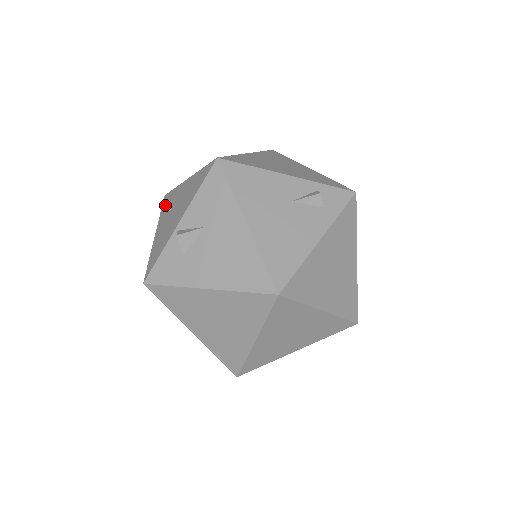
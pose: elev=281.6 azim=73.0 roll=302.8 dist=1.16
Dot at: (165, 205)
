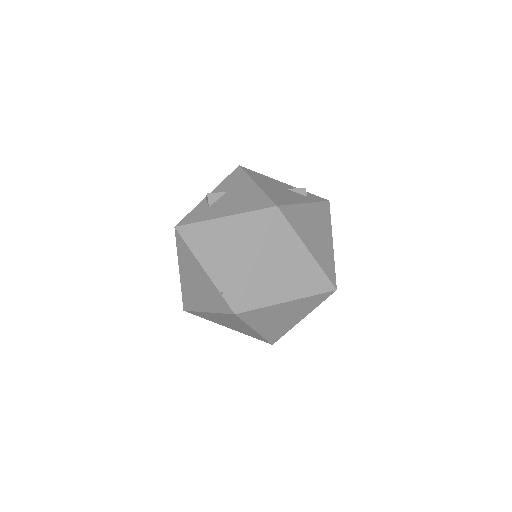
Dot at: occluded
